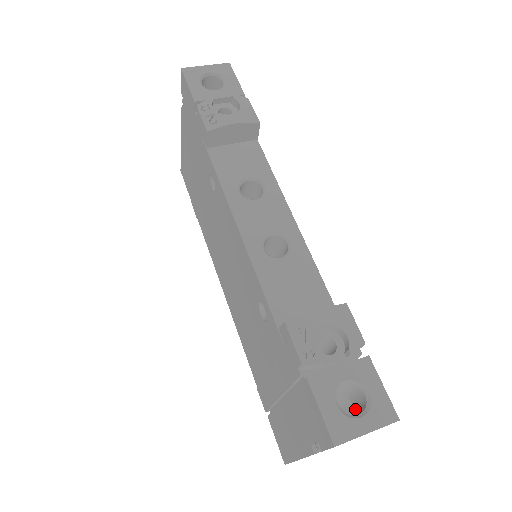
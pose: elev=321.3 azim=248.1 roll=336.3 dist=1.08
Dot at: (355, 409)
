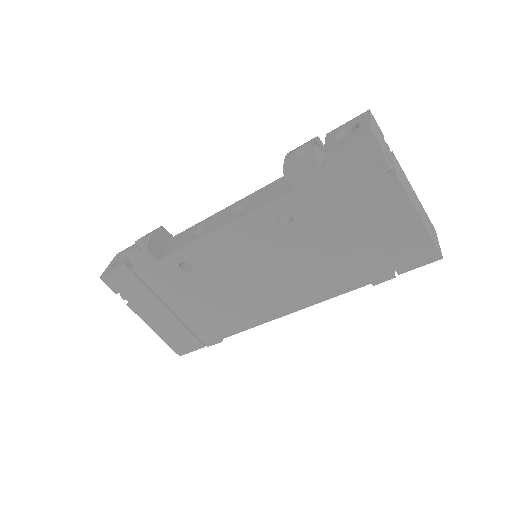
Dot at: occluded
